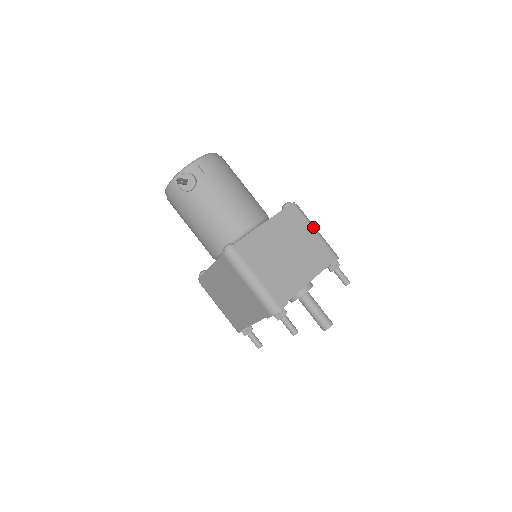
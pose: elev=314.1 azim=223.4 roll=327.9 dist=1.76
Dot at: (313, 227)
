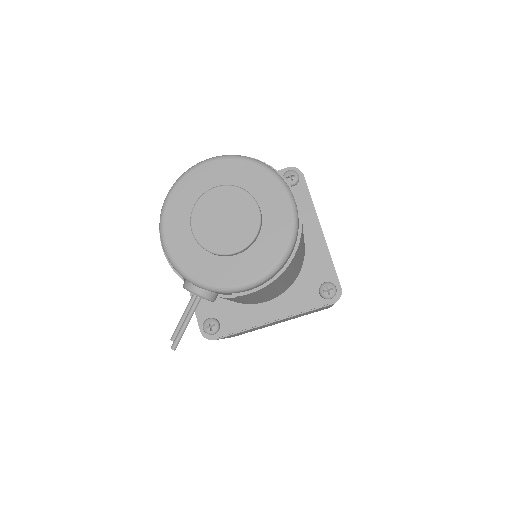
Dot at: occluded
